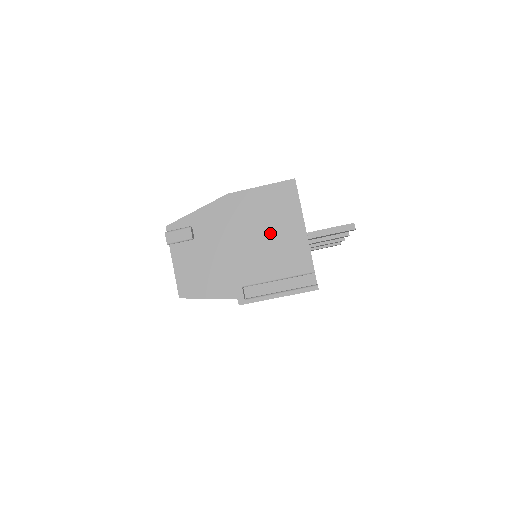
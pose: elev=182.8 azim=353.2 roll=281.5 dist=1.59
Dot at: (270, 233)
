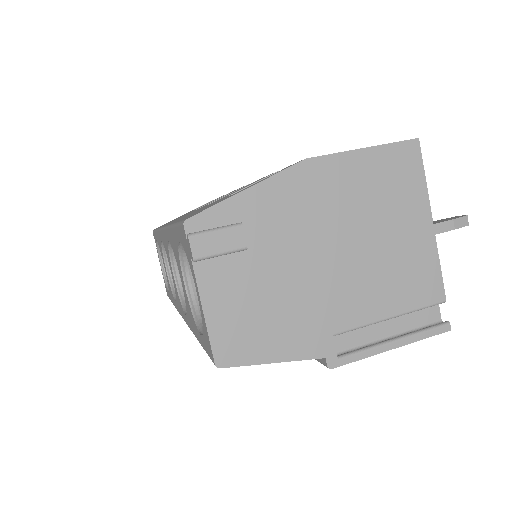
Dot at: (379, 235)
